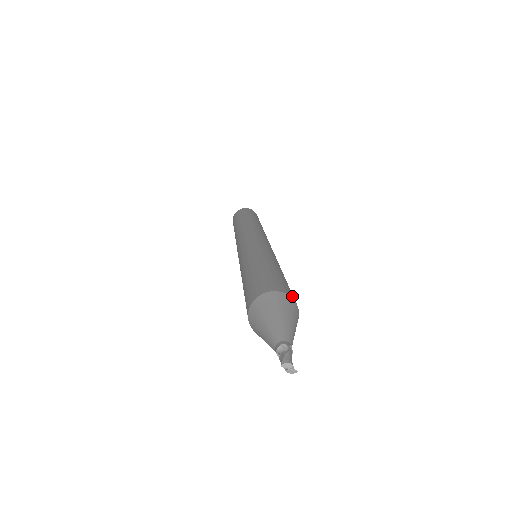
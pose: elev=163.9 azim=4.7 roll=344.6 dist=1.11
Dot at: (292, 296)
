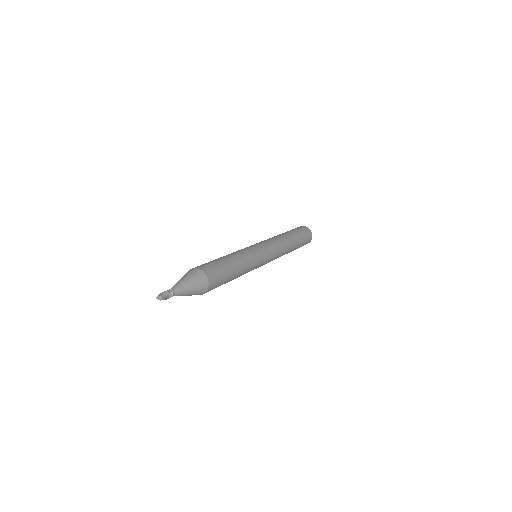
Dot at: (202, 268)
